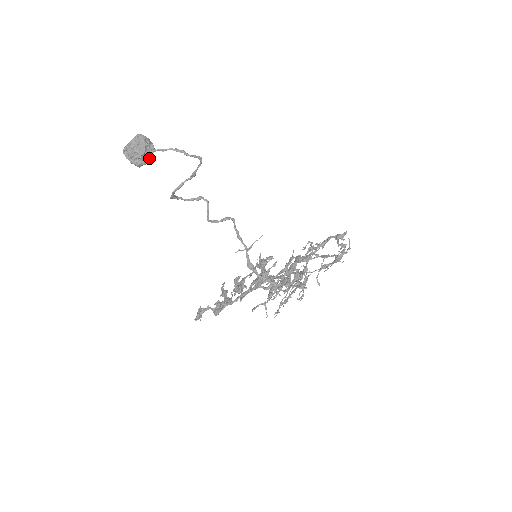
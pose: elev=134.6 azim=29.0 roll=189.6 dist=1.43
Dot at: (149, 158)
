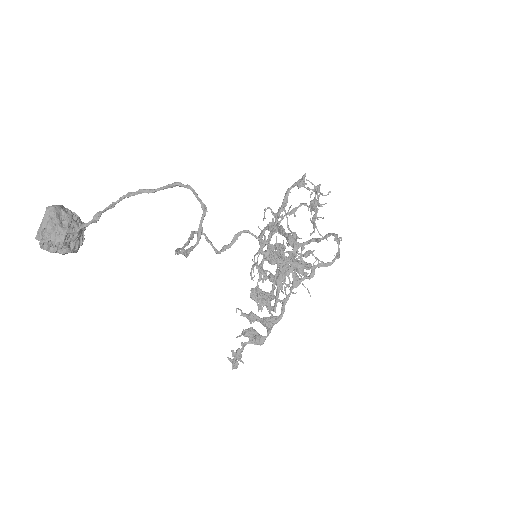
Dot at: occluded
